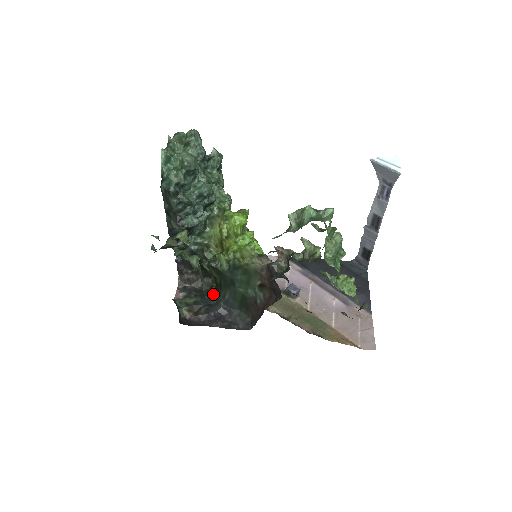
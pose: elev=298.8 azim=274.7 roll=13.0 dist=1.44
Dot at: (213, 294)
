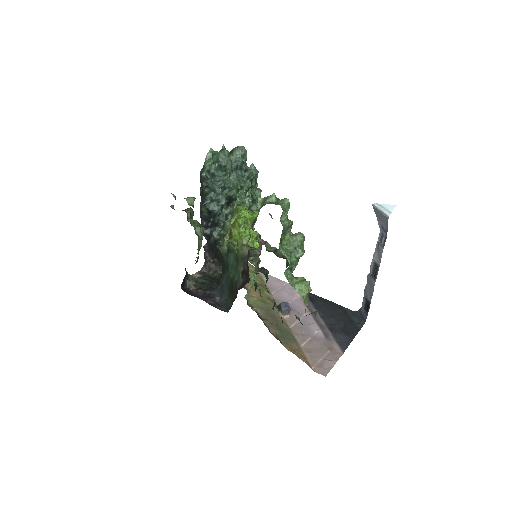
Dot at: occluded
